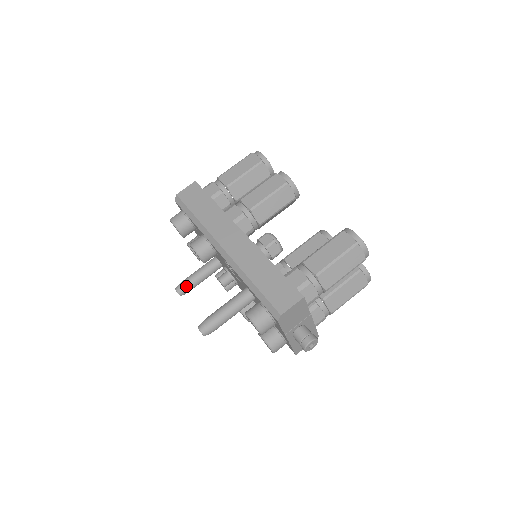
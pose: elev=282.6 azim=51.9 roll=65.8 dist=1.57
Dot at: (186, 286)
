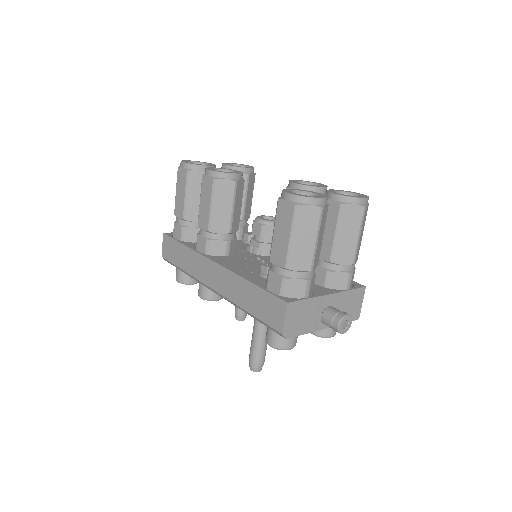
Dot at: (239, 311)
